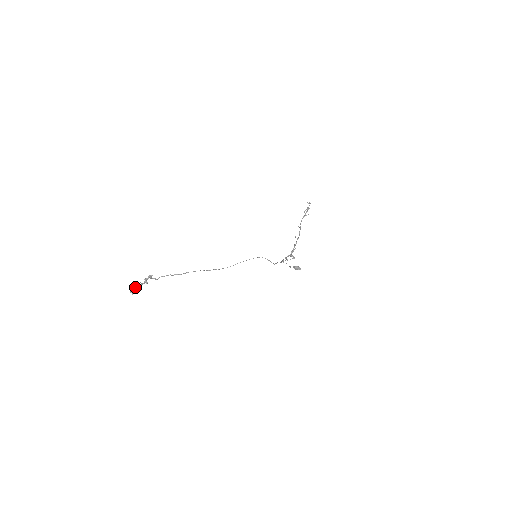
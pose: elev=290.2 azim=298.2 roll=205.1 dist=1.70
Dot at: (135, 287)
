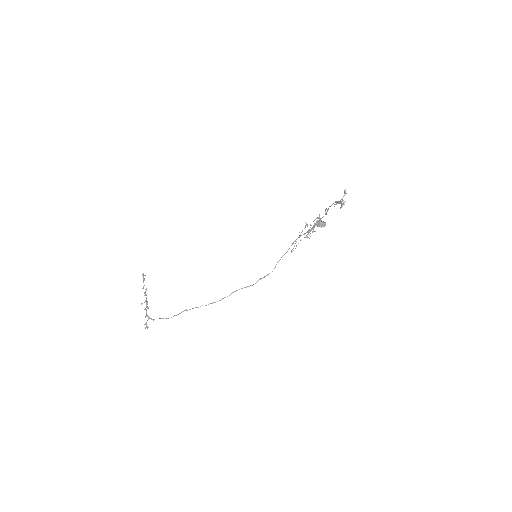
Dot at: occluded
